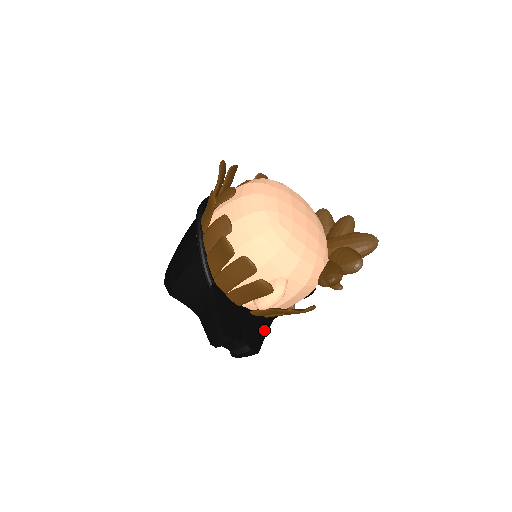
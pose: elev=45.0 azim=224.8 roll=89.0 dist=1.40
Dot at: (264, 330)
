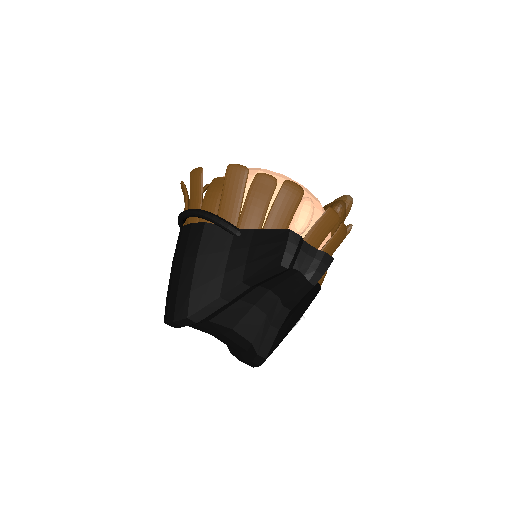
Dot at: occluded
